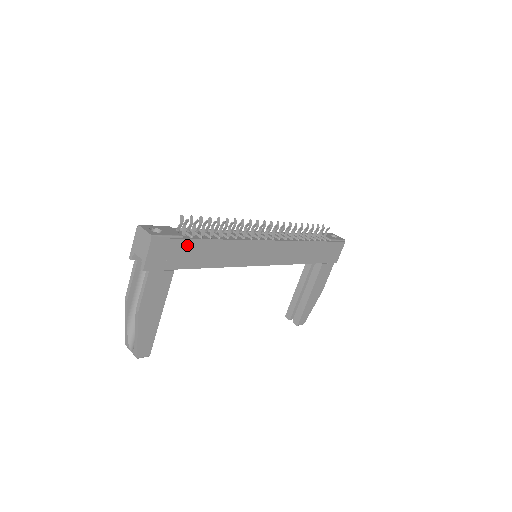
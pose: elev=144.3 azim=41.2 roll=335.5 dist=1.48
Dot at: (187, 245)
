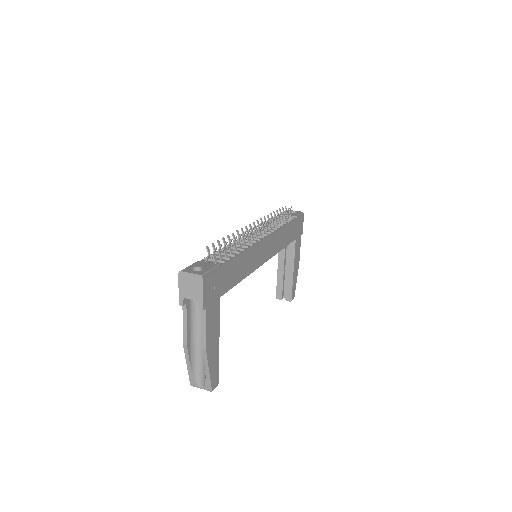
Dot at: (223, 271)
